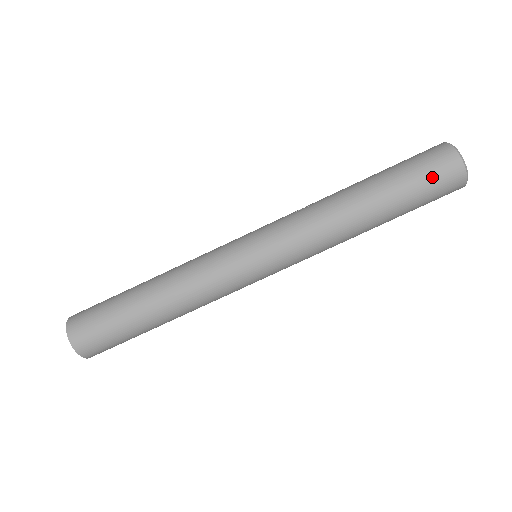
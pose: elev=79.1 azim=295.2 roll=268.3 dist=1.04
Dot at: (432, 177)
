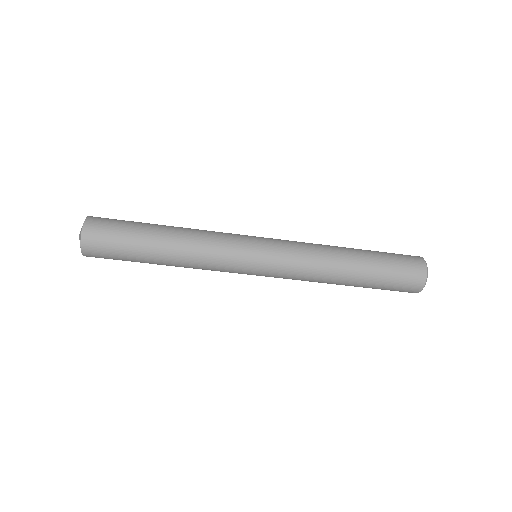
Dot at: (404, 267)
